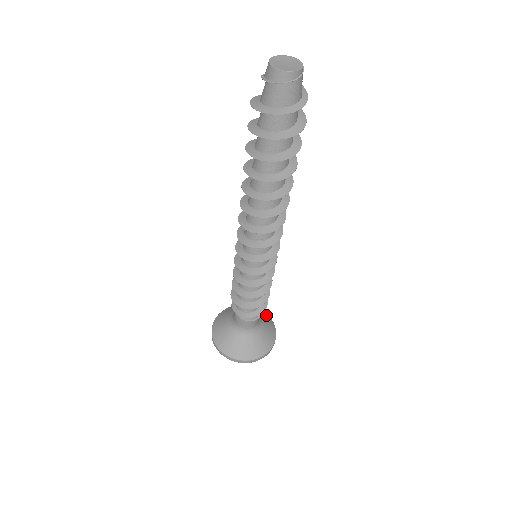
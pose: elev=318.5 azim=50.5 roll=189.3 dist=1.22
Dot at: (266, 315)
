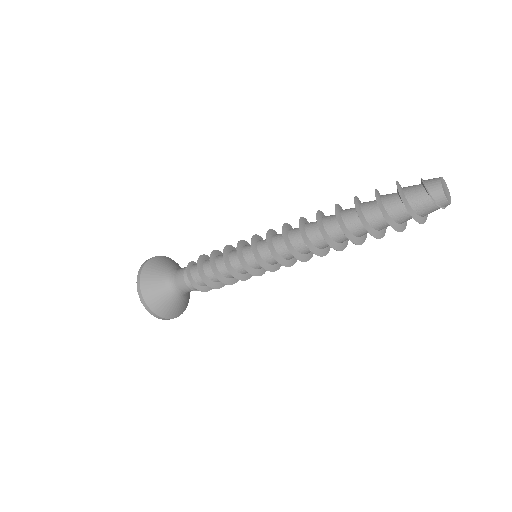
Dot at: occluded
